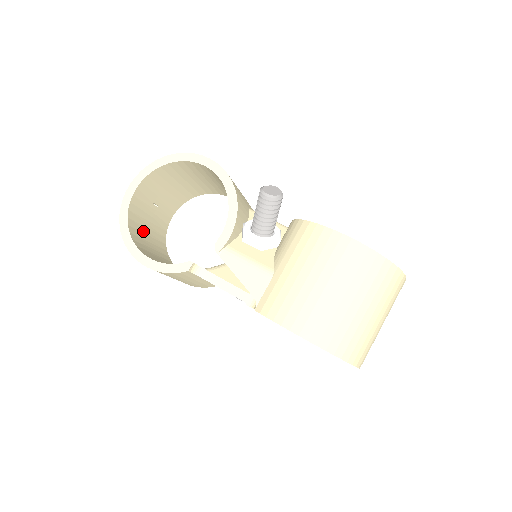
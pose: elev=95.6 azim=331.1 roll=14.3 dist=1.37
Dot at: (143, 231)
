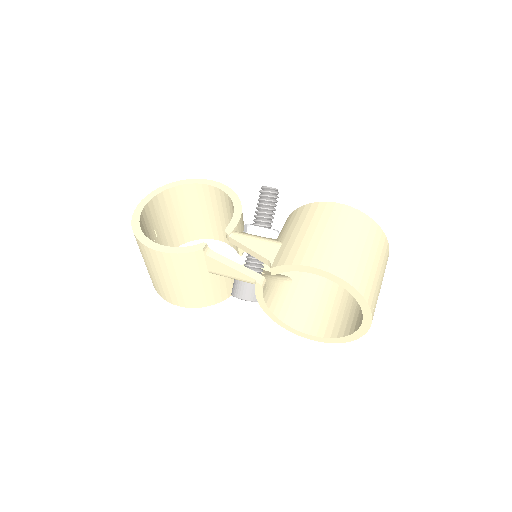
Dot at: occluded
